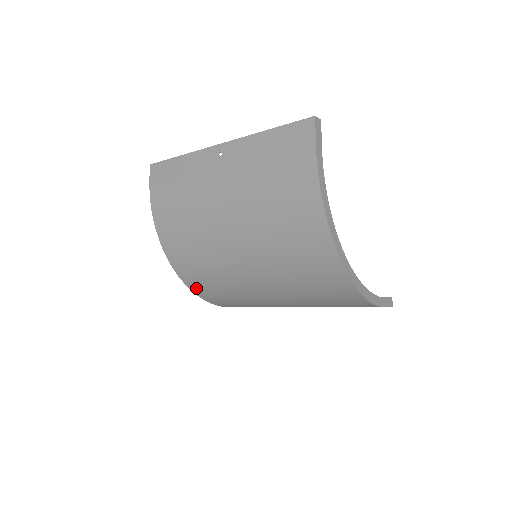
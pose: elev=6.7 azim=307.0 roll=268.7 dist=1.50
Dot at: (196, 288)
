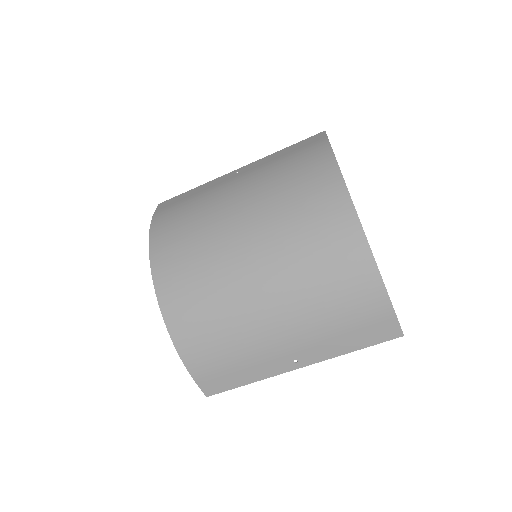
Dot at: (172, 310)
